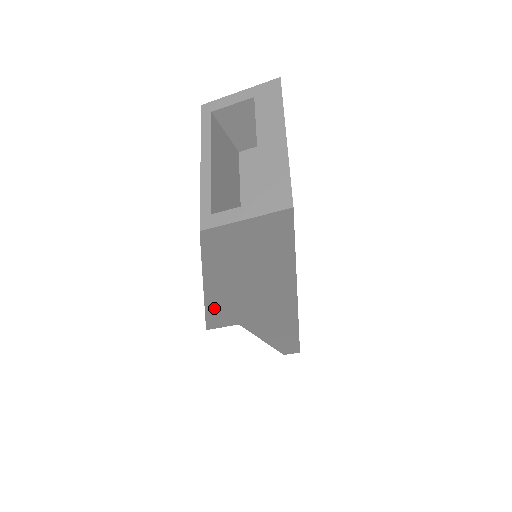
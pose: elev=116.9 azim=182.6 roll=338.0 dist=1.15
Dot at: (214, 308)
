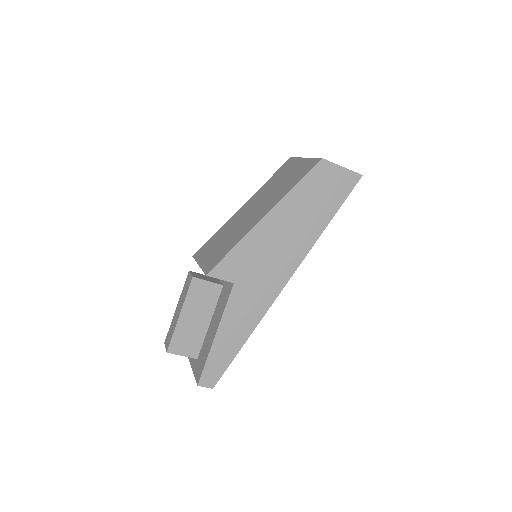
Dot at: (247, 243)
